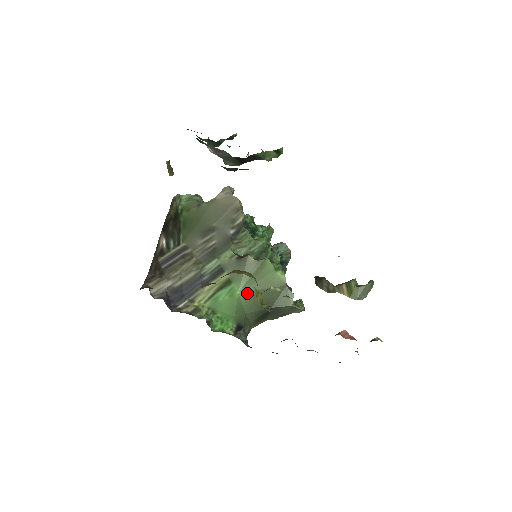
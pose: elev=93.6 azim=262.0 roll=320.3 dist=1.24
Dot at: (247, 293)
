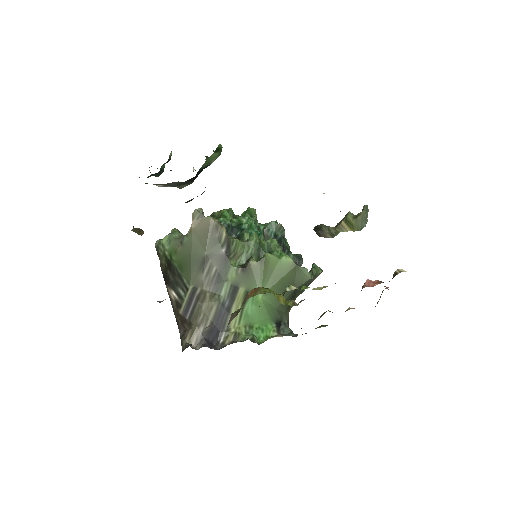
Dot at: occluded
